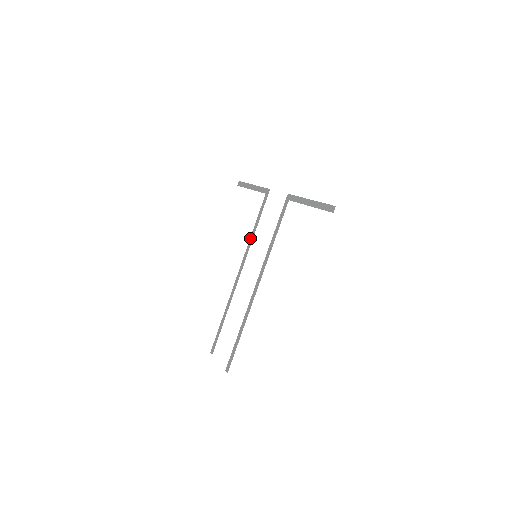
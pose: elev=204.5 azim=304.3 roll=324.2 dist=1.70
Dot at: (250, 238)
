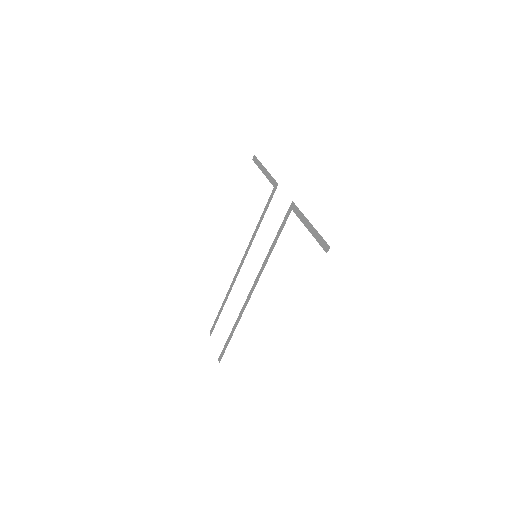
Dot at: (254, 232)
